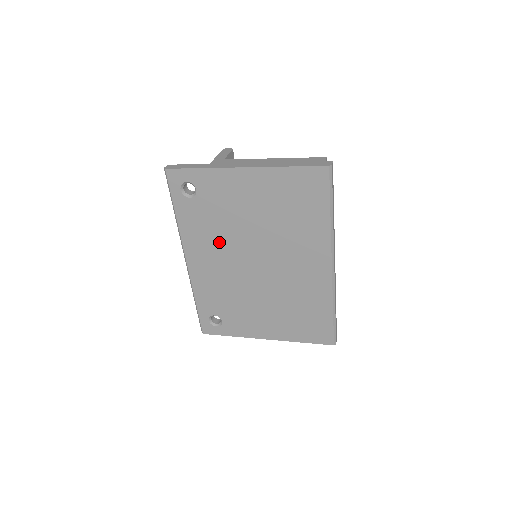
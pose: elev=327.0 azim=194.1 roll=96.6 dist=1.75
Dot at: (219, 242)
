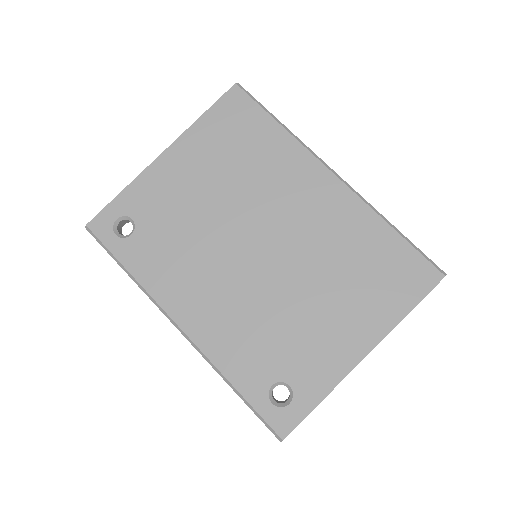
Dot at: (198, 261)
